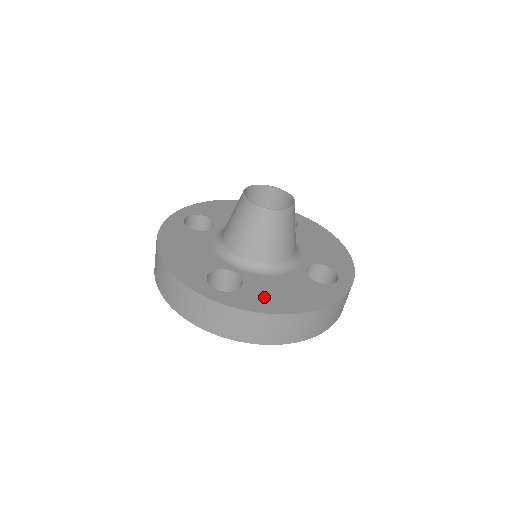
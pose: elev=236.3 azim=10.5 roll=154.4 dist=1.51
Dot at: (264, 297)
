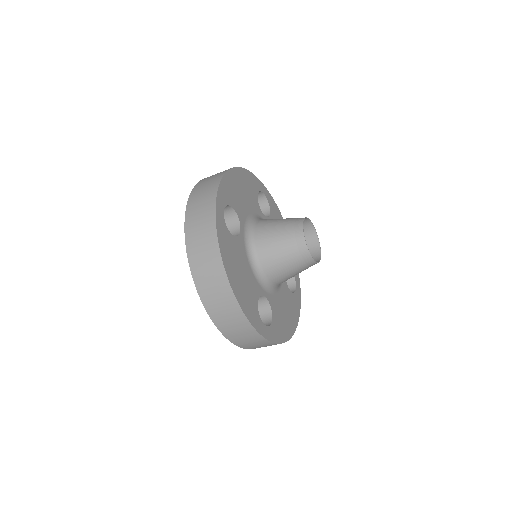
Dot at: (282, 323)
